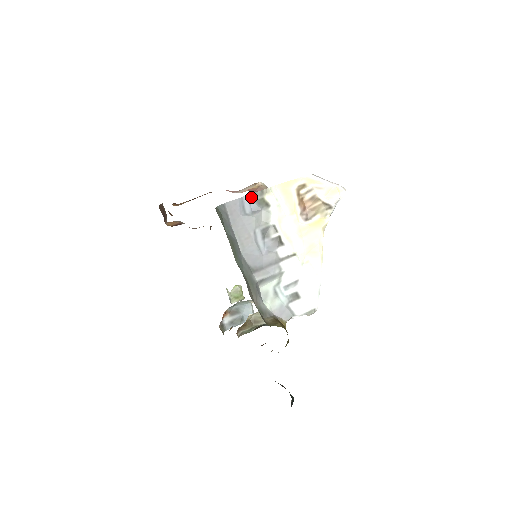
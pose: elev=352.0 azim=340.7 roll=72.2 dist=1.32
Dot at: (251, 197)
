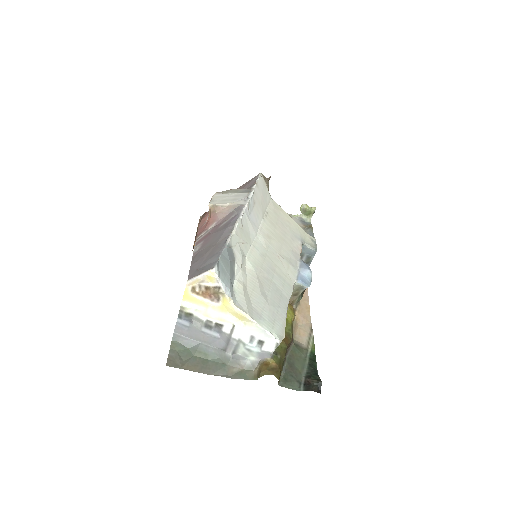
Dot at: (180, 317)
